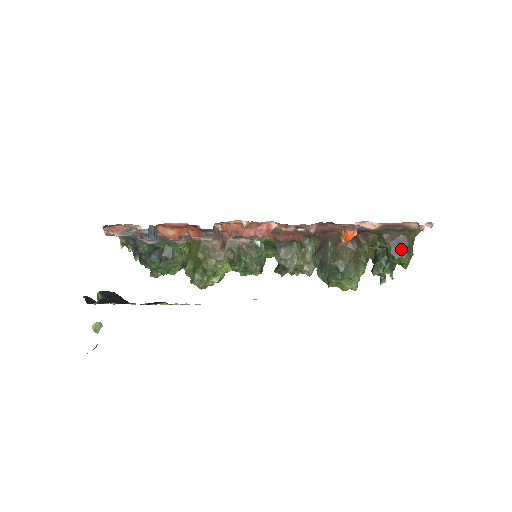
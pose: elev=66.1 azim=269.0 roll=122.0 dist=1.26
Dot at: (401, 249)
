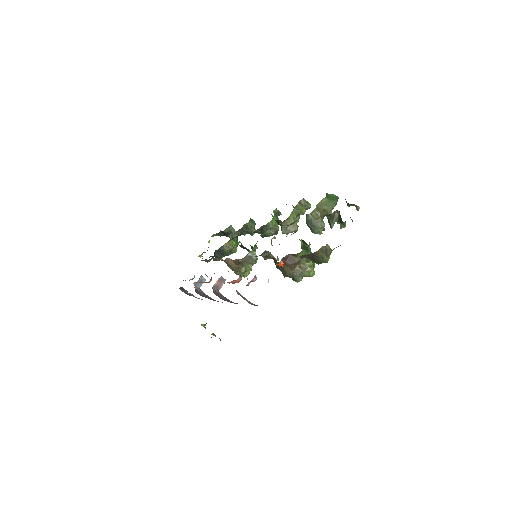
Dot at: (316, 260)
